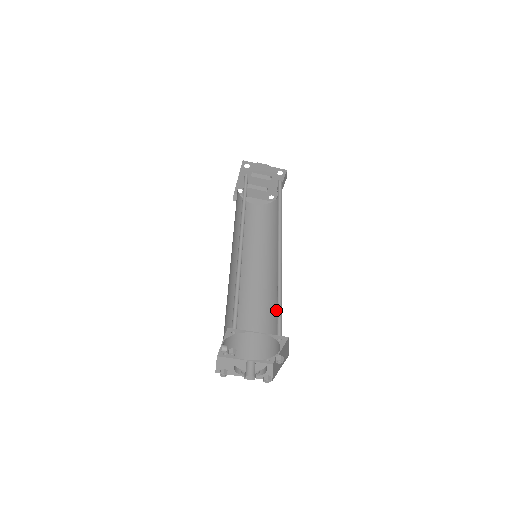
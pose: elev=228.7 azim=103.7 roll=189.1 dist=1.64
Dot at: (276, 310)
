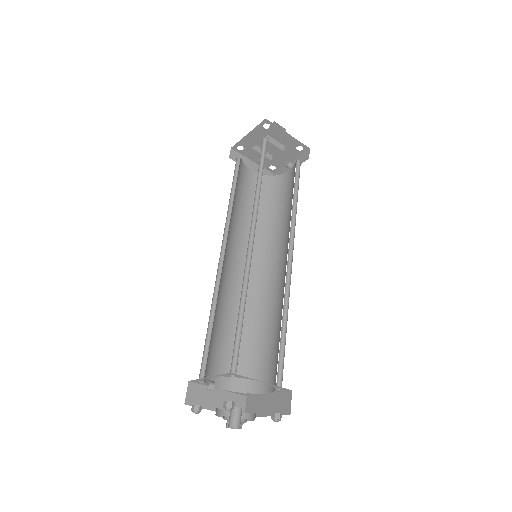
Dot at: (266, 333)
